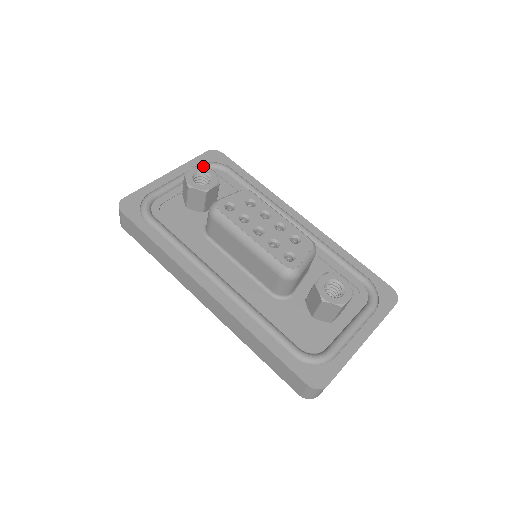
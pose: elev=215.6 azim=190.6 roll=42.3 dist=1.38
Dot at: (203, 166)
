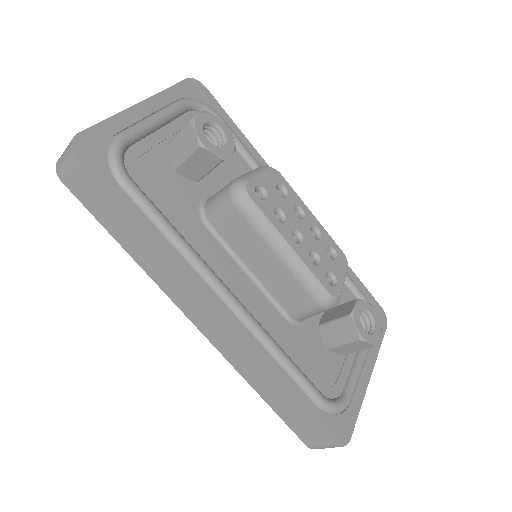
Dot at: (188, 104)
